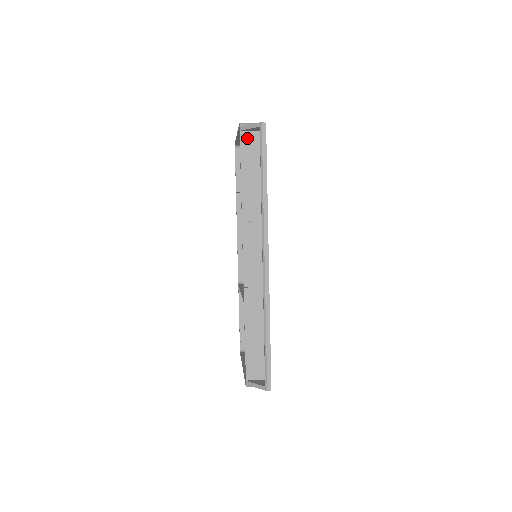
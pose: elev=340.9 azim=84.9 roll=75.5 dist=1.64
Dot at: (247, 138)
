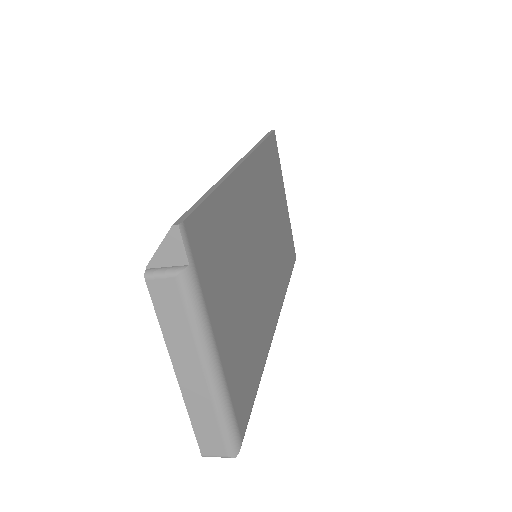
Dot at: occluded
